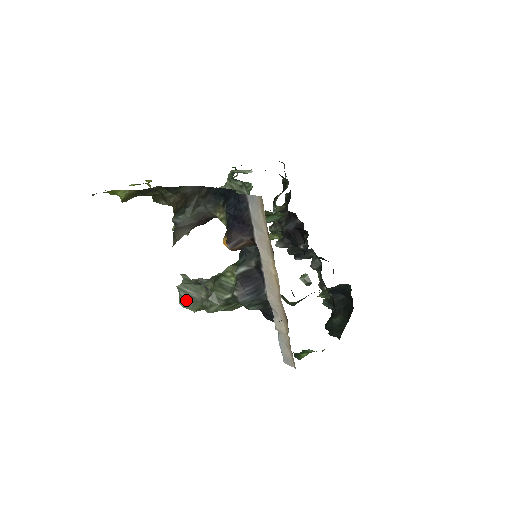
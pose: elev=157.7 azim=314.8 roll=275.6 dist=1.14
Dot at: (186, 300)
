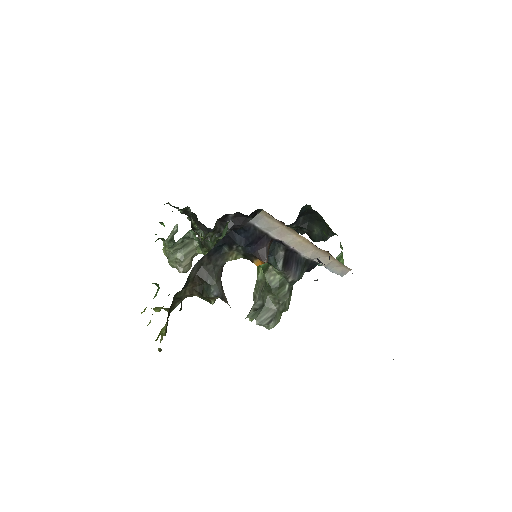
Dot at: (270, 322)
